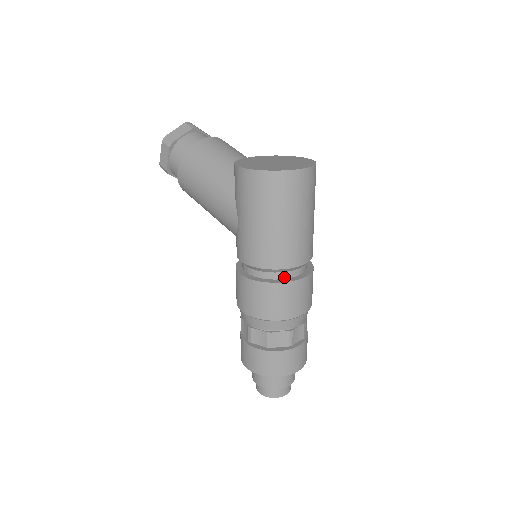
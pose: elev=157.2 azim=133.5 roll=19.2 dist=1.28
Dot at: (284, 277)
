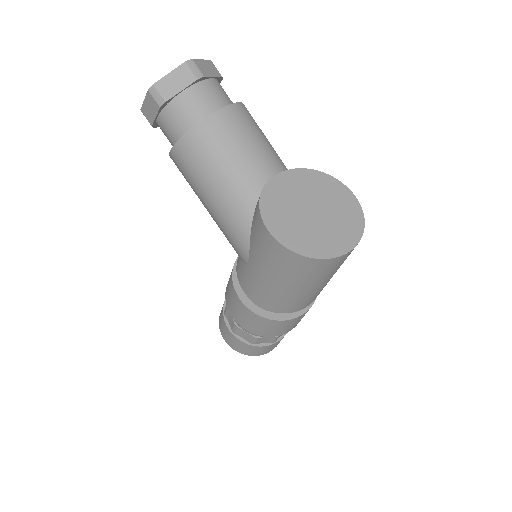
Dot at: occluded
